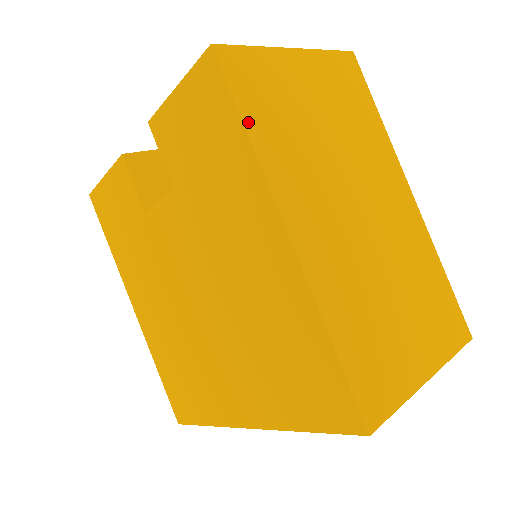
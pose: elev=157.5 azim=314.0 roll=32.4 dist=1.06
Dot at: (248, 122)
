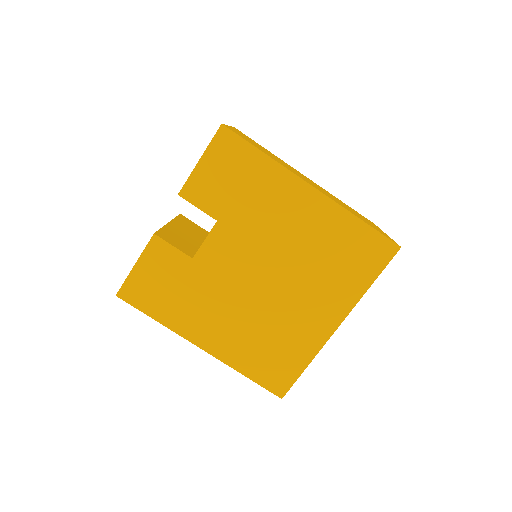
Dot at: (260, 150)
